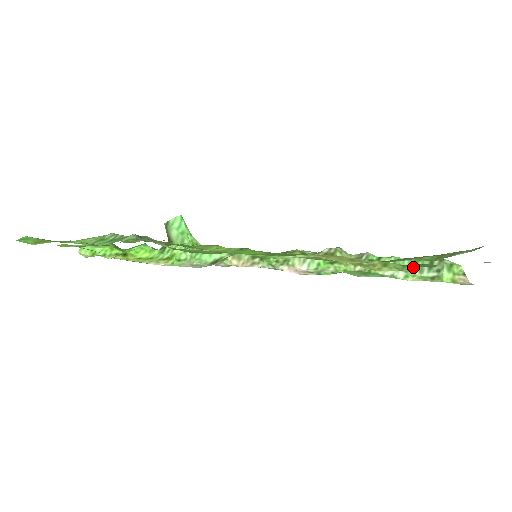
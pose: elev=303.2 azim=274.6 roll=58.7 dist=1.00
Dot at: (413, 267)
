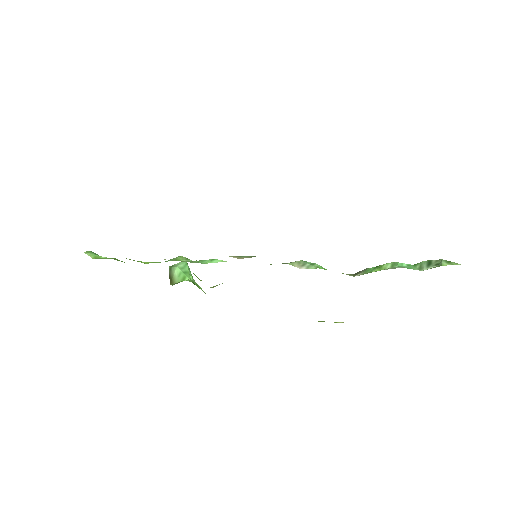
Dot at: occluded
